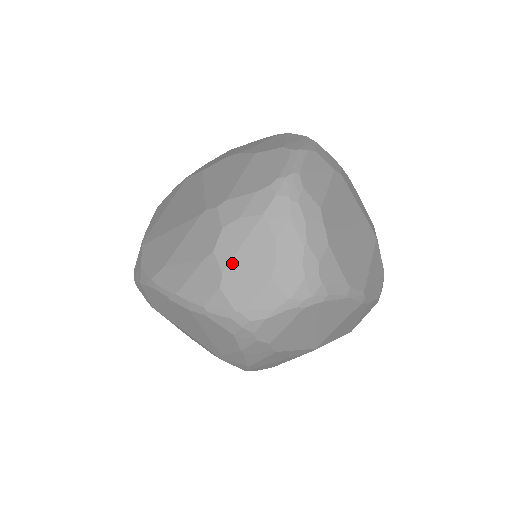
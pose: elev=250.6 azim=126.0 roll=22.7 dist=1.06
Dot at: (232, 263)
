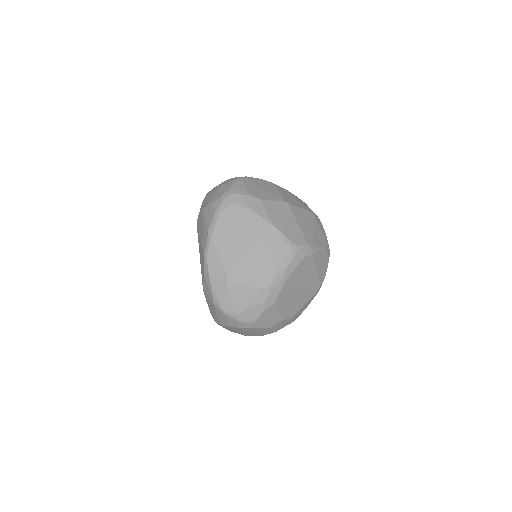
Dot at: (209, 201)
